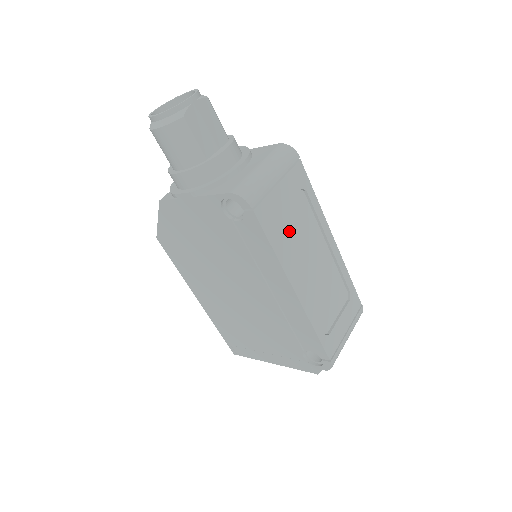
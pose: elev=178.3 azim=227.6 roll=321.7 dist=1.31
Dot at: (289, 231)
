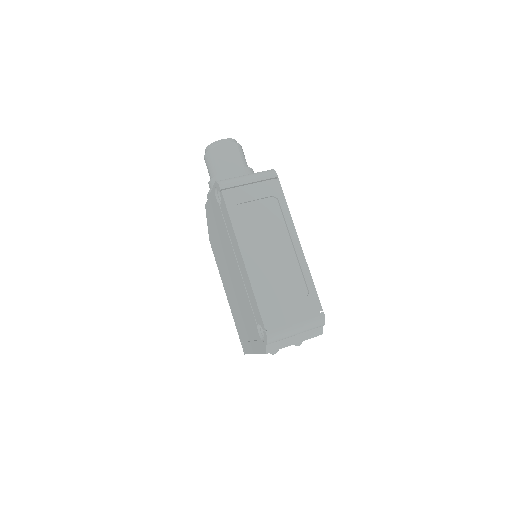
Dot at: (253, 218)
